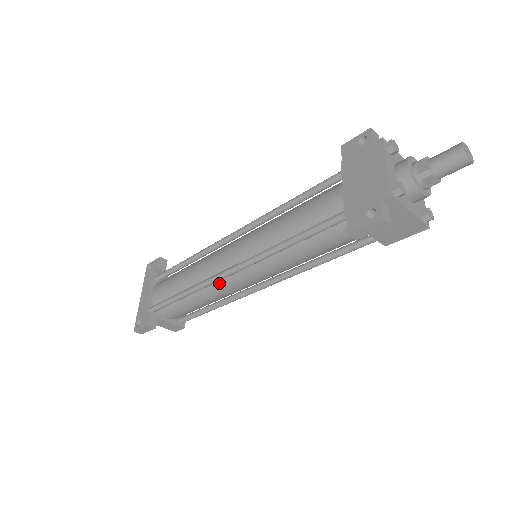
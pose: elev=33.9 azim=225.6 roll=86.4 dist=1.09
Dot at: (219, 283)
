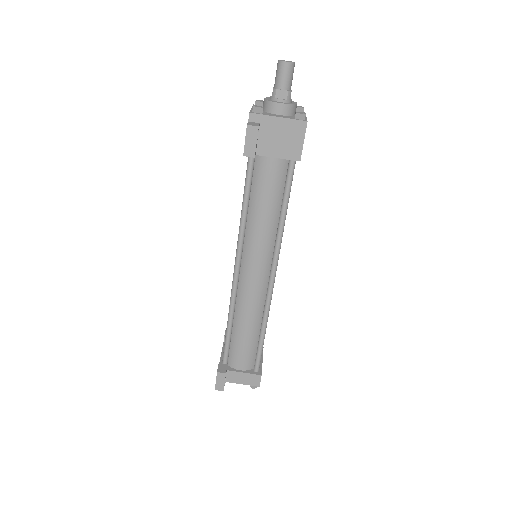
Dot at: (241, 293)
